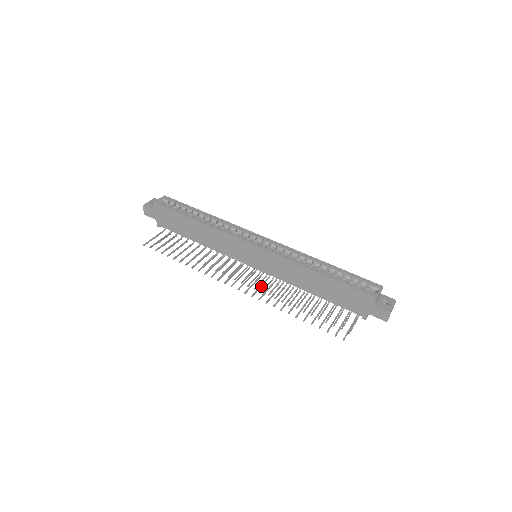
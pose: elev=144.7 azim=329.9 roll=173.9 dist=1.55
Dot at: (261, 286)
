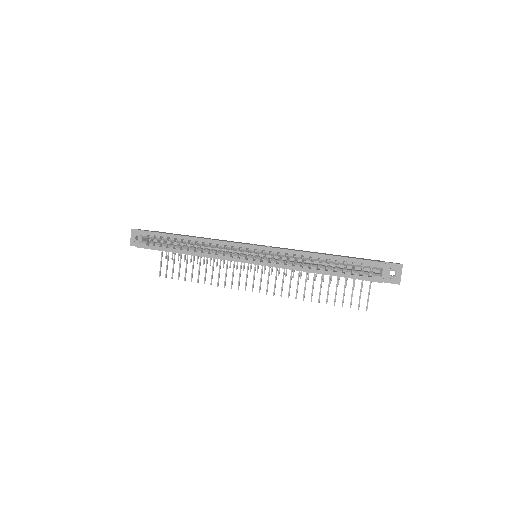
Dot at: (276, 279)
